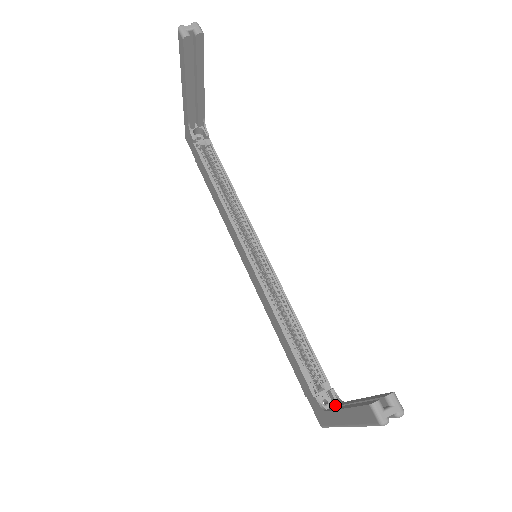
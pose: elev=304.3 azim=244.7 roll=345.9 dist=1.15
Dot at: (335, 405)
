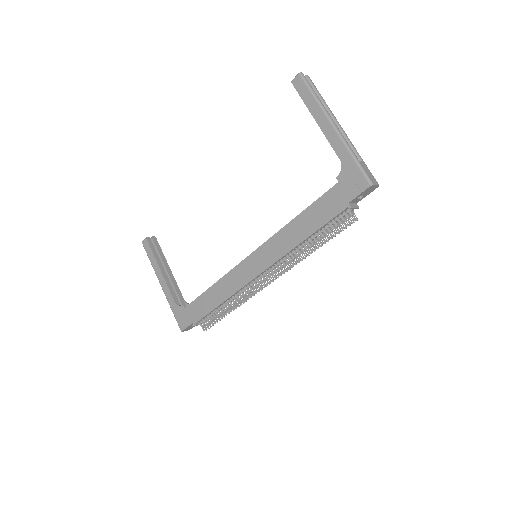
Dot at: occluded
